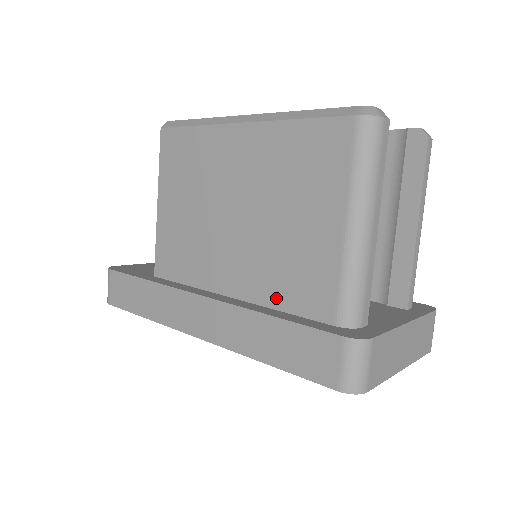
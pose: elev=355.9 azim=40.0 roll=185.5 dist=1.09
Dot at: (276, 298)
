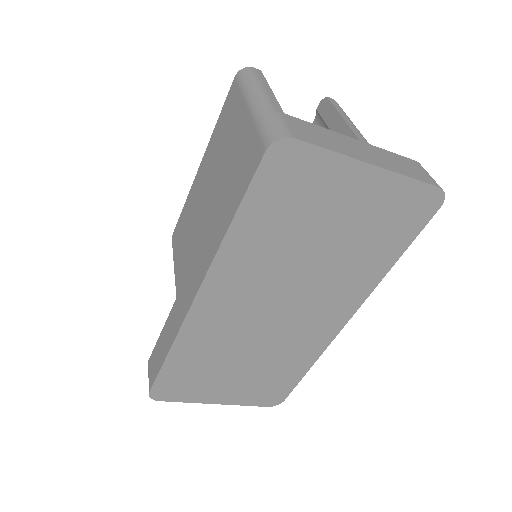
Dot at: occluded
